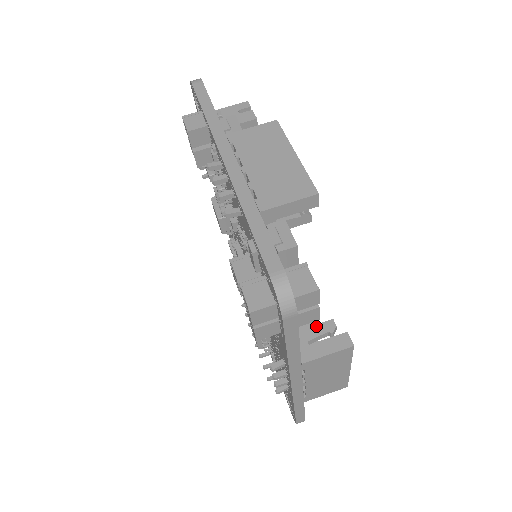
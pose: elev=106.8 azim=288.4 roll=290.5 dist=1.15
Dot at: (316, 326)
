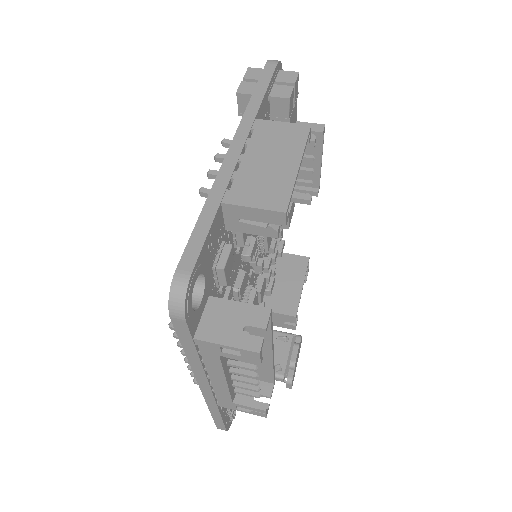
Dot at: occluded
